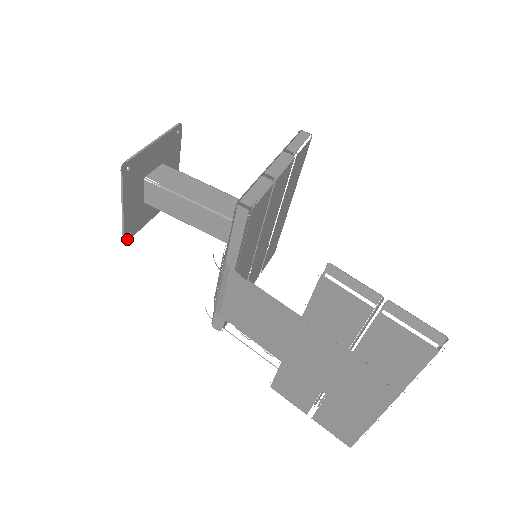
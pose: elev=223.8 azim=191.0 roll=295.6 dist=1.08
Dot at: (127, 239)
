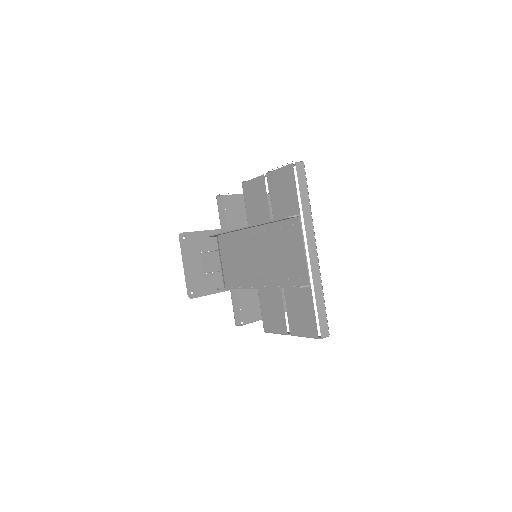
Dot at: (191, 297)
